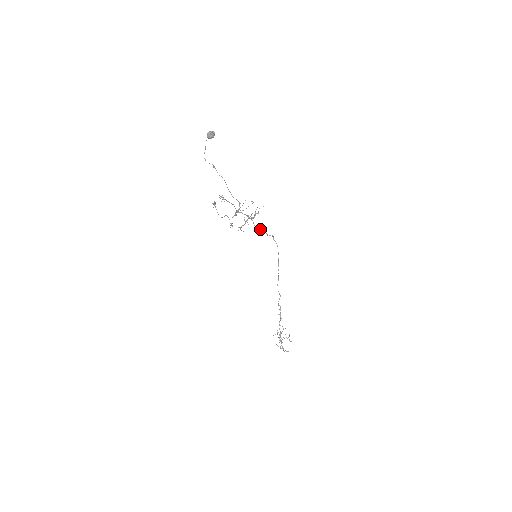
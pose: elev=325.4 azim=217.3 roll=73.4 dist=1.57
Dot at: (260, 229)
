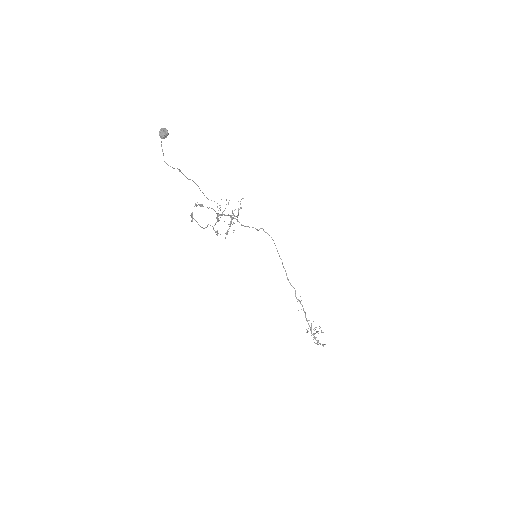
Dot at: (247, 226)
